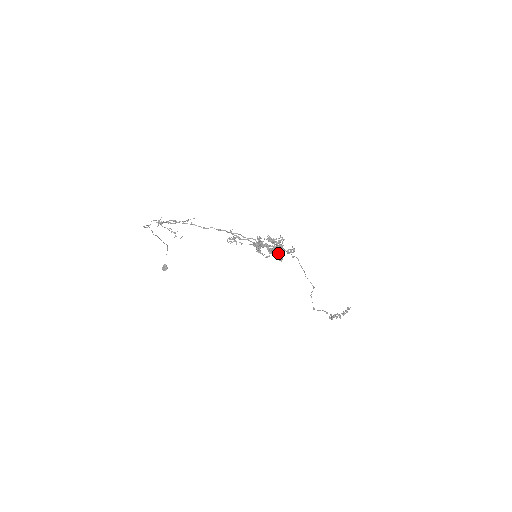
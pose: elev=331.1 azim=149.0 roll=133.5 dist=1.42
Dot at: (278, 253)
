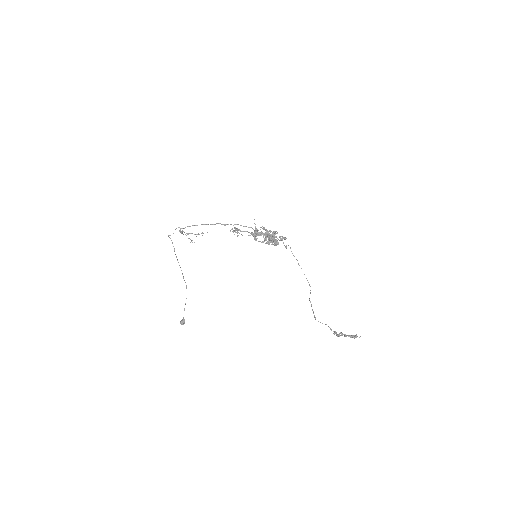
Dot at: (271, 238)
